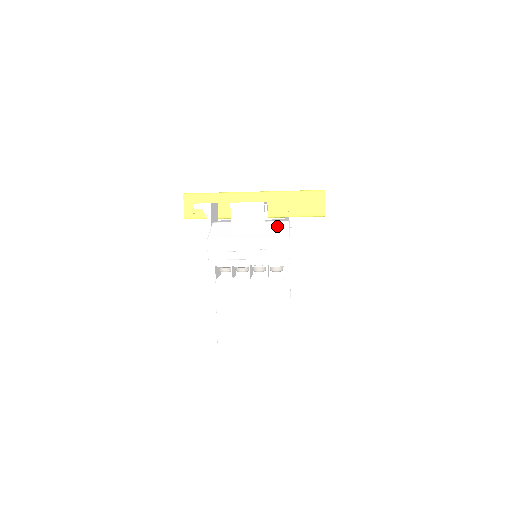
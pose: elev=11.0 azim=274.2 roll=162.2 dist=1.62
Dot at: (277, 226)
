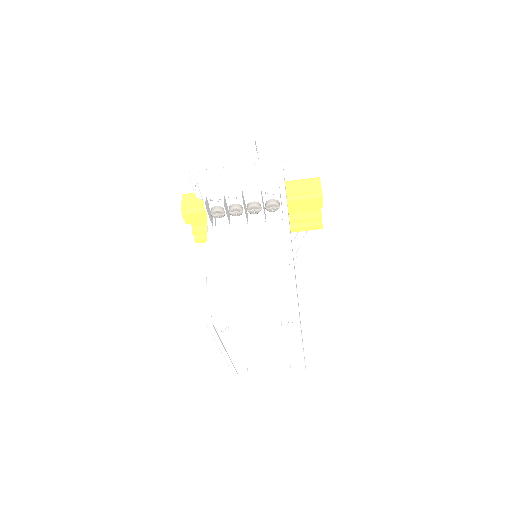
Dot at: occluded
